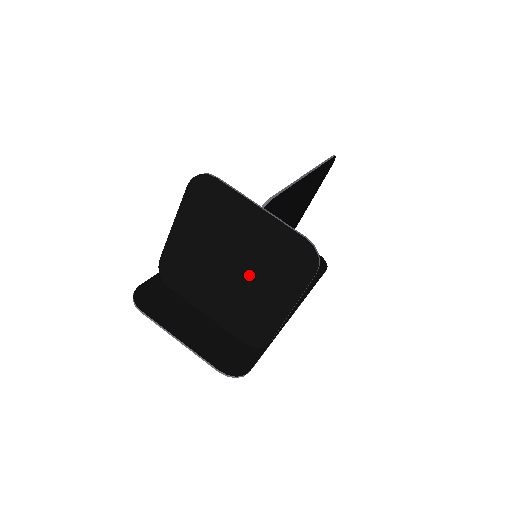
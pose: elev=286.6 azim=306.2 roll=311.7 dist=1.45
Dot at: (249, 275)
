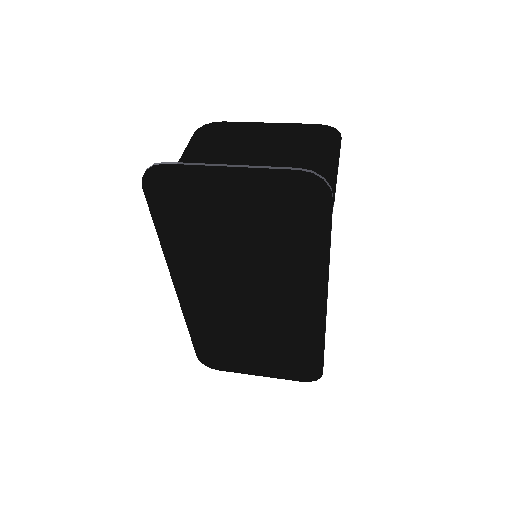
Dot at: (279, 162)
